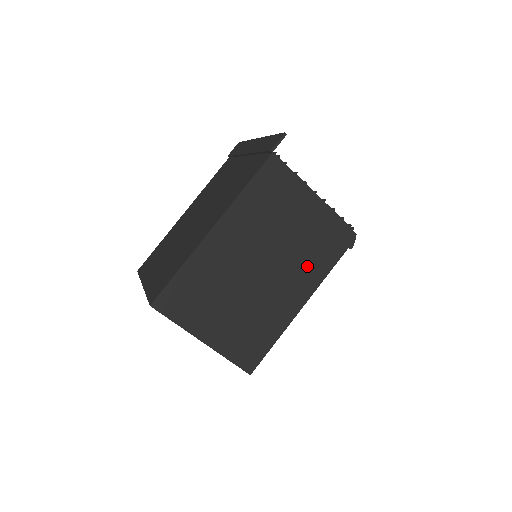
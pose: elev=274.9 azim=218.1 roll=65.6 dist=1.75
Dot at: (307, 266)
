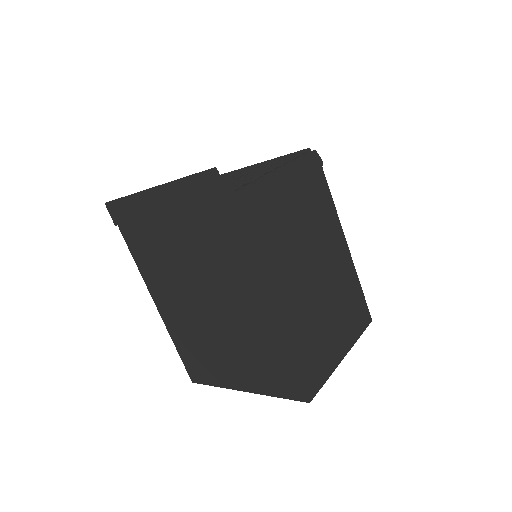
Dot at: (323, 220)
